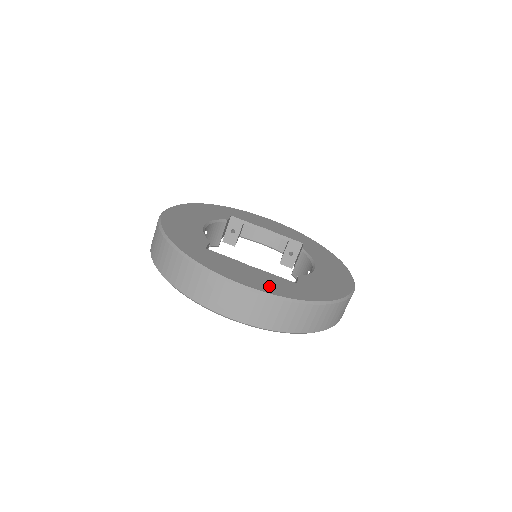
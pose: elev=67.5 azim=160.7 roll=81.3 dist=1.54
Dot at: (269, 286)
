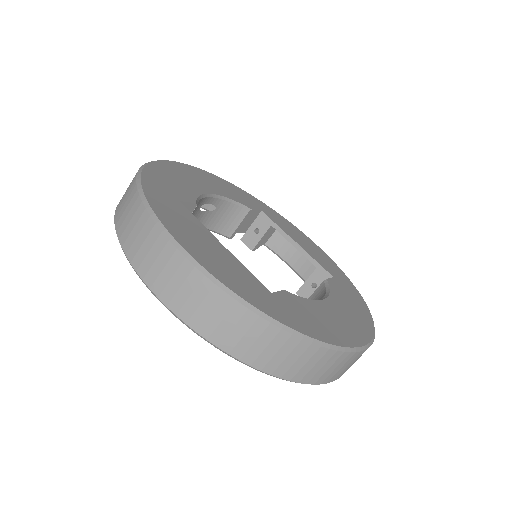
Dot at: (221, 269)
